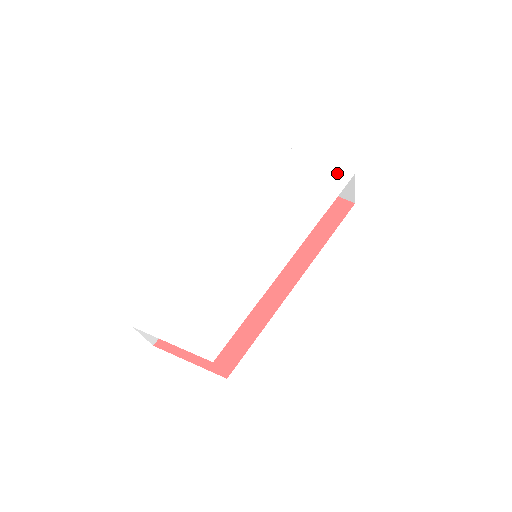
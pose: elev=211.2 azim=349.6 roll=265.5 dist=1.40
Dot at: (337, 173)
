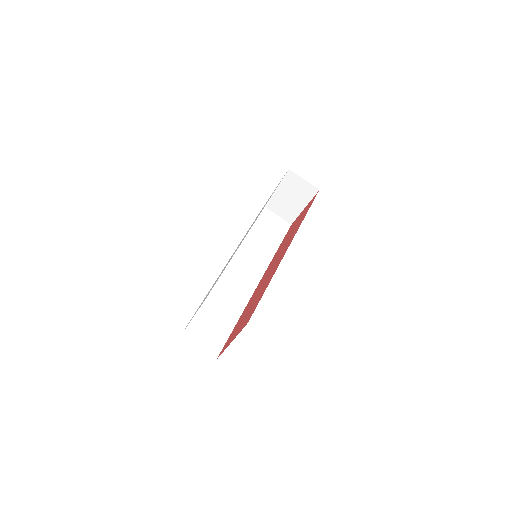
Dot at: occluded
